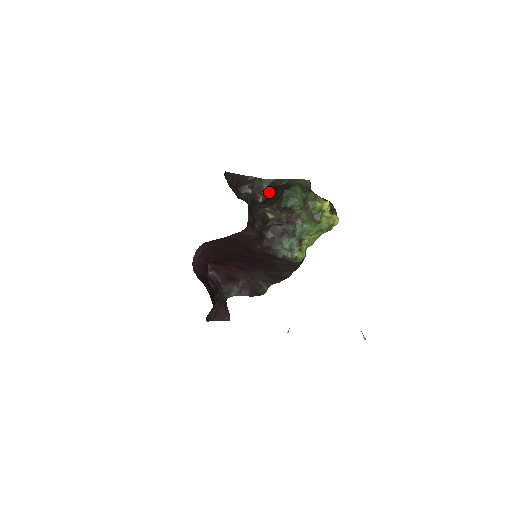
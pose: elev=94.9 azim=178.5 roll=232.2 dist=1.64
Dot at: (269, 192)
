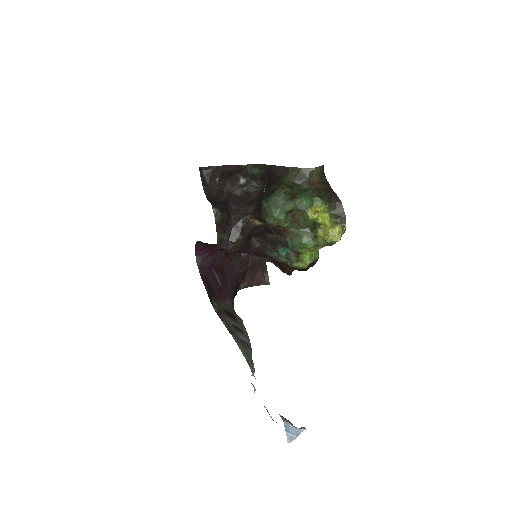
Dot at: (266, 182)
